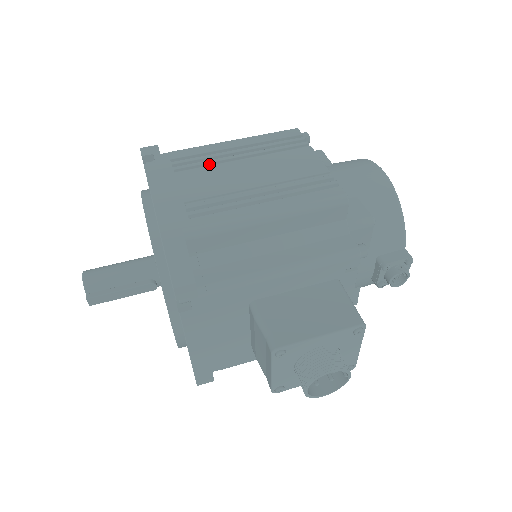
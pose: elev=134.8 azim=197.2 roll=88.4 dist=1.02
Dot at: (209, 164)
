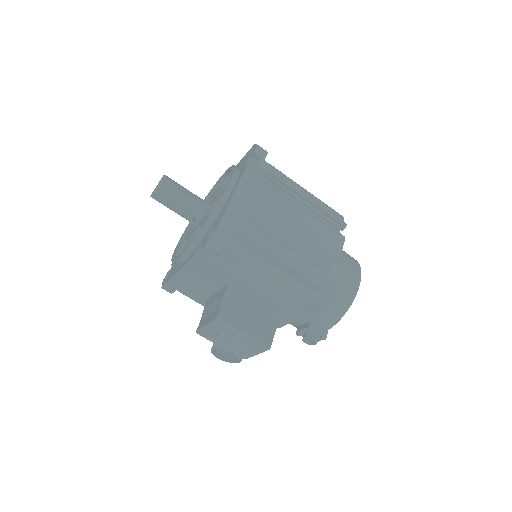
Dot at: (282, 194)
